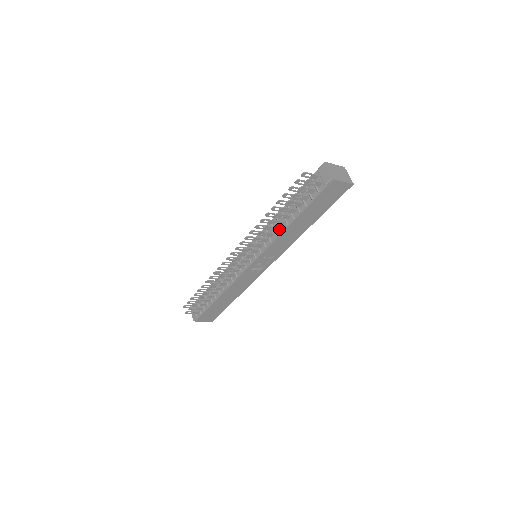
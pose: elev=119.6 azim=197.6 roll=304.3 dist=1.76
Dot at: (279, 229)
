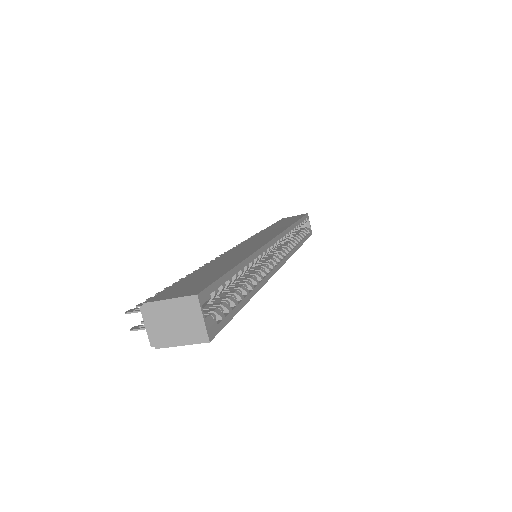
Dot at: occluded
